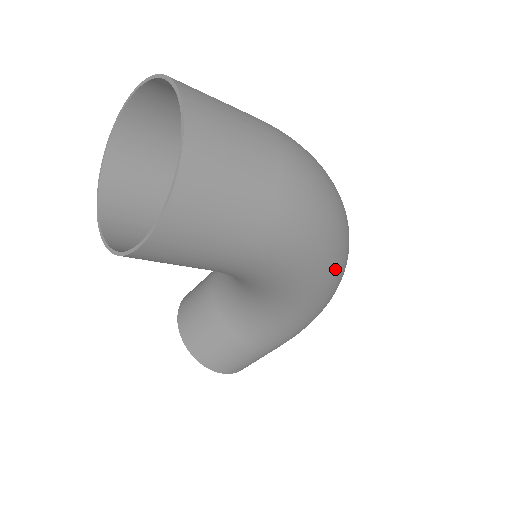
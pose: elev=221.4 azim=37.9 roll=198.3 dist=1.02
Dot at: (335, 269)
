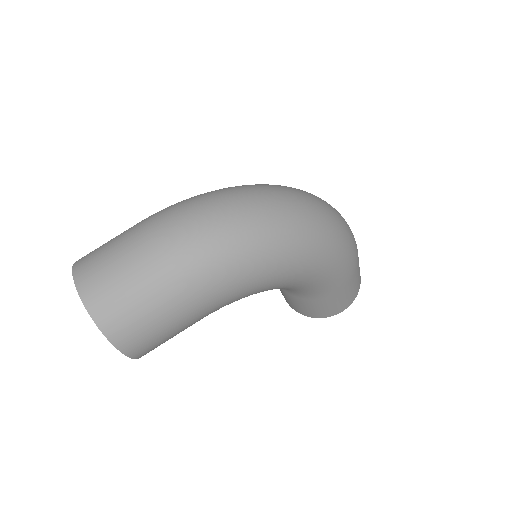
Dot at: (283, 251)
